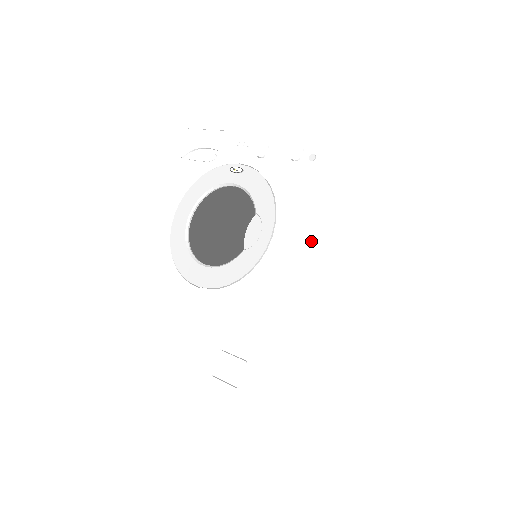
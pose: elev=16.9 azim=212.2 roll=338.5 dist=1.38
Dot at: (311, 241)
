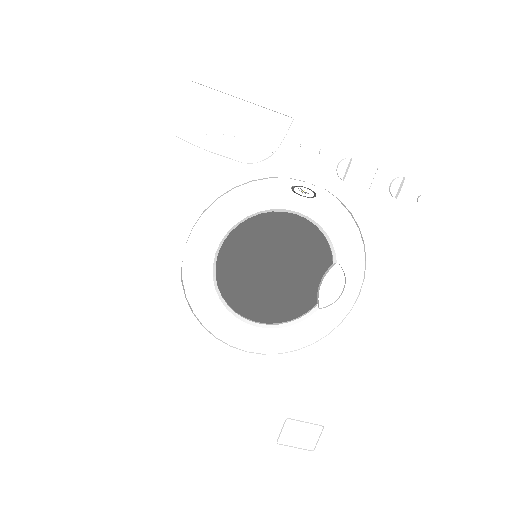
Dot at: occluded
